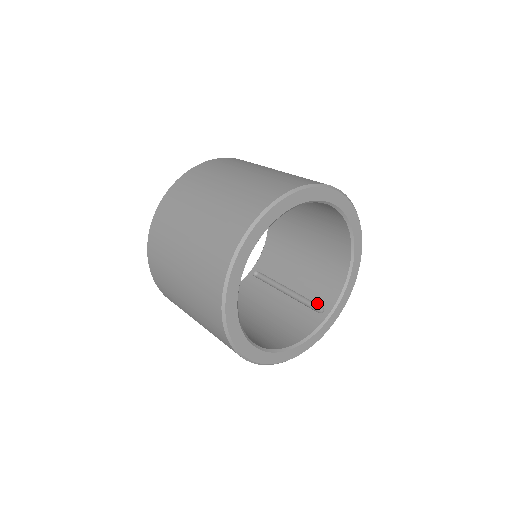
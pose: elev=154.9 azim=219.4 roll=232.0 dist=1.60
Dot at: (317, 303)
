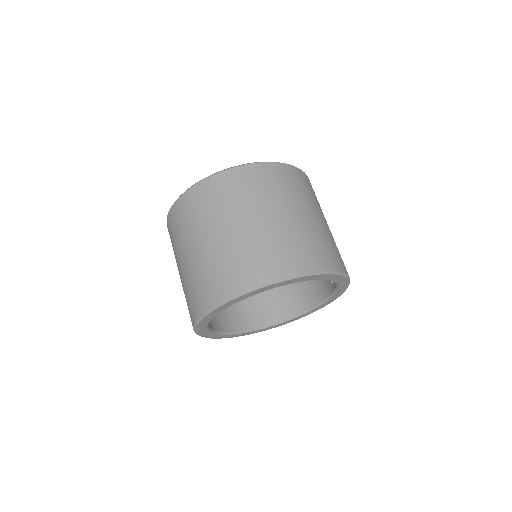
Dot at: occluded
